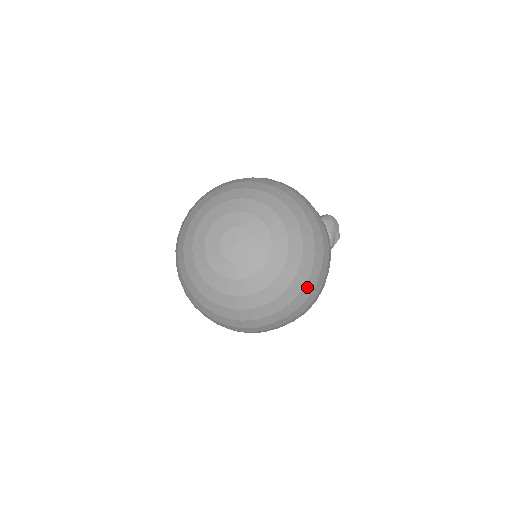
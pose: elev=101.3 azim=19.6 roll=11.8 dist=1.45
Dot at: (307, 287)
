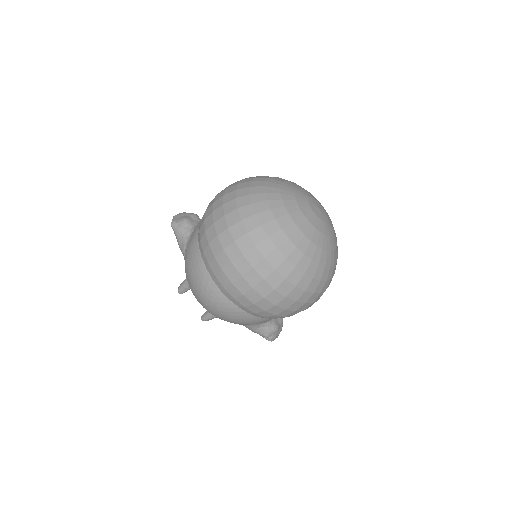
Dot at: (305, 280)
